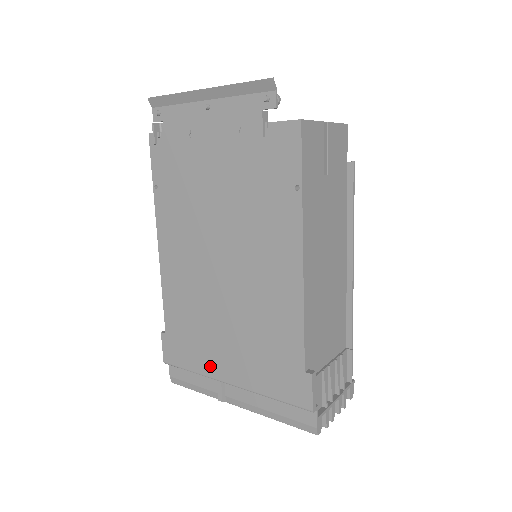
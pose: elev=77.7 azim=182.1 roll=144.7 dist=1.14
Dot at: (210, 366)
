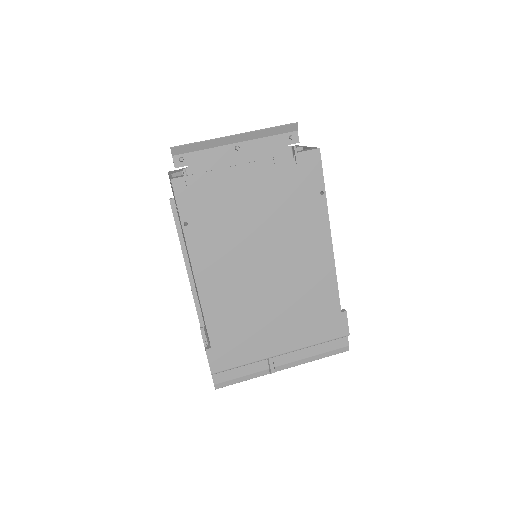
Dot at: (263, 350)
